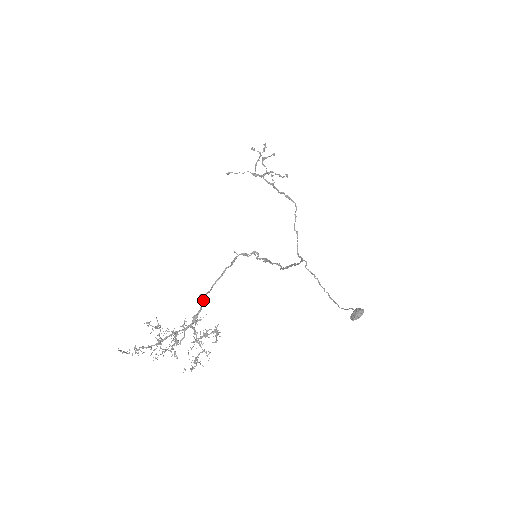
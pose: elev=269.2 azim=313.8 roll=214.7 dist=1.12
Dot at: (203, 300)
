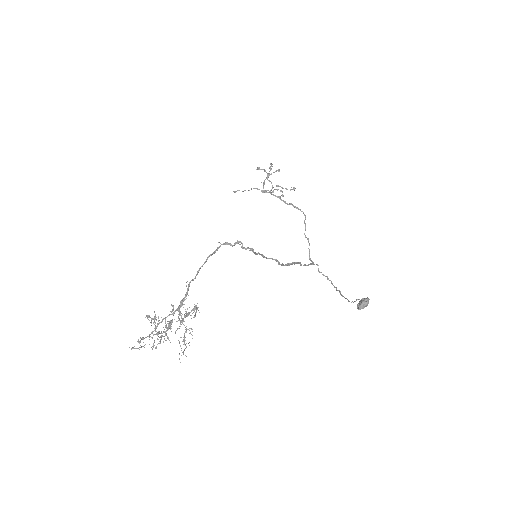
Dot at: (189, 286)
